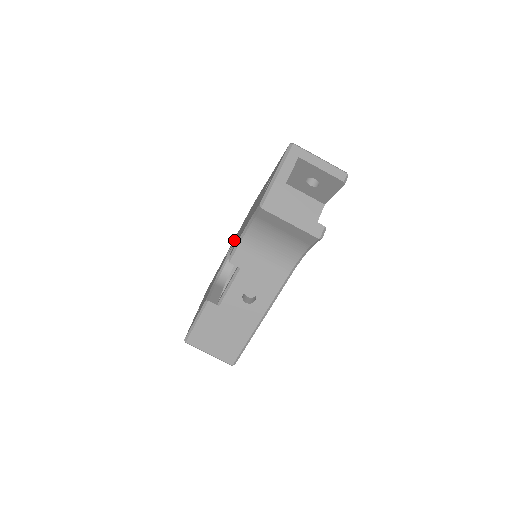
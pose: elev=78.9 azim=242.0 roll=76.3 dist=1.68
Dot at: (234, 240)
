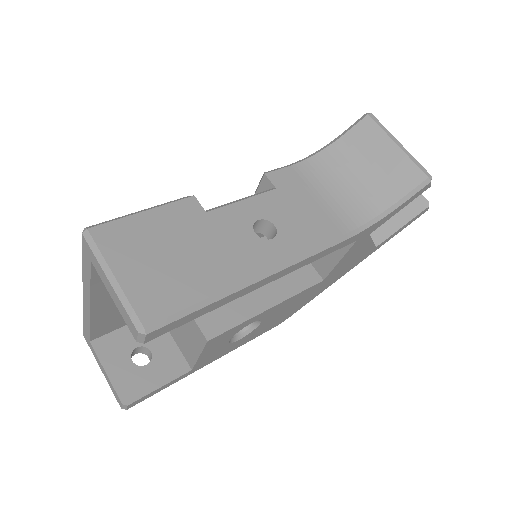
Dot at: occluded
